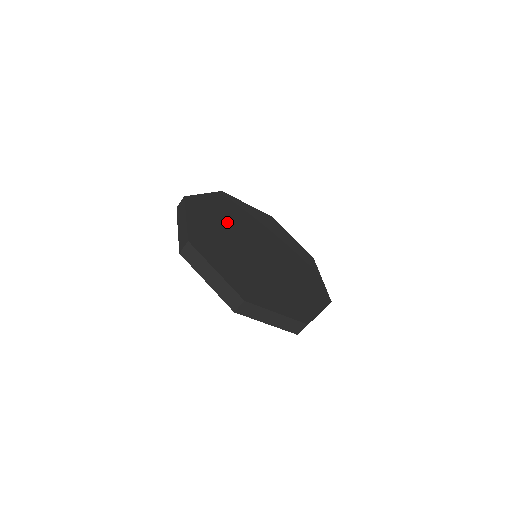
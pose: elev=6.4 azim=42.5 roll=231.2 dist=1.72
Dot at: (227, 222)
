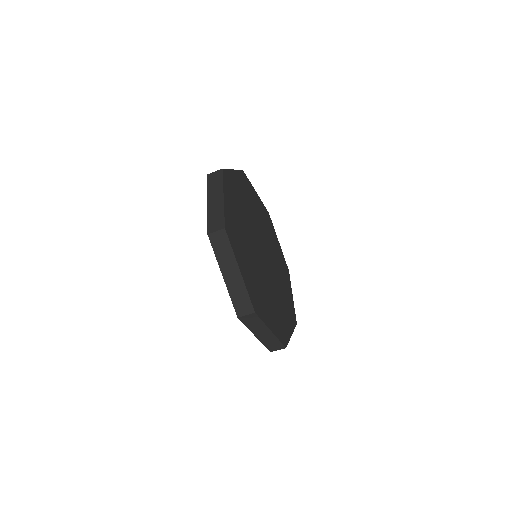
Dot at: (245, 234)
